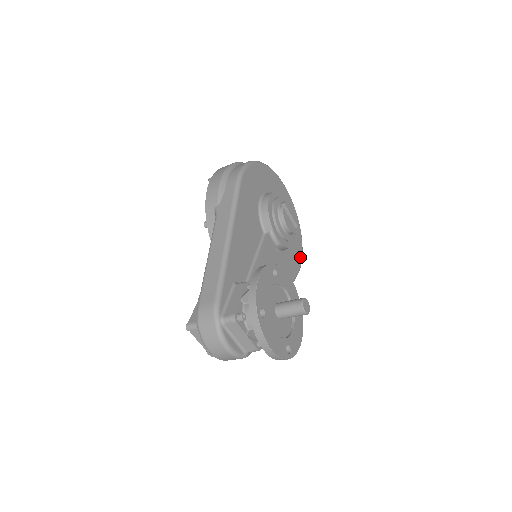
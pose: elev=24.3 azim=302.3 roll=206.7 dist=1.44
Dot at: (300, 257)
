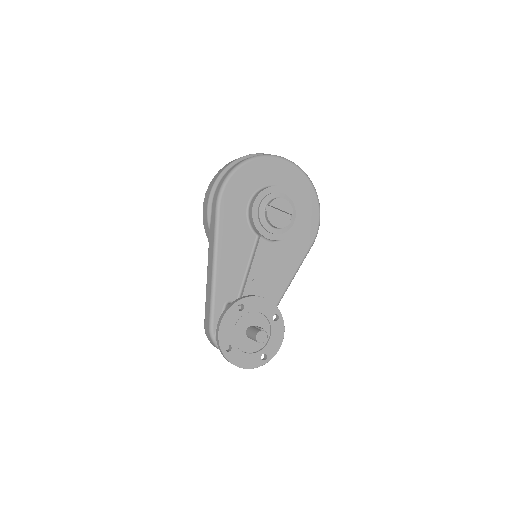
Dot at: (316, 223)
